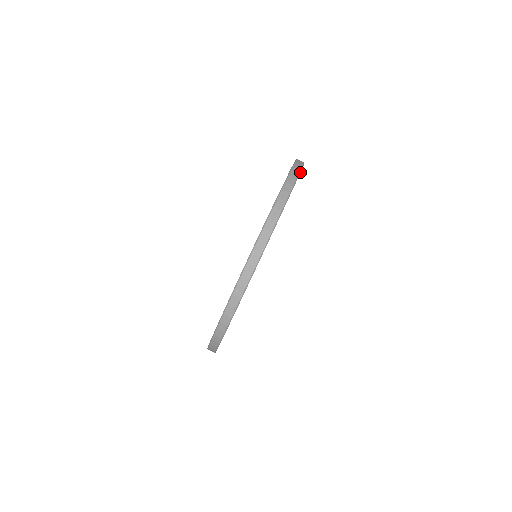
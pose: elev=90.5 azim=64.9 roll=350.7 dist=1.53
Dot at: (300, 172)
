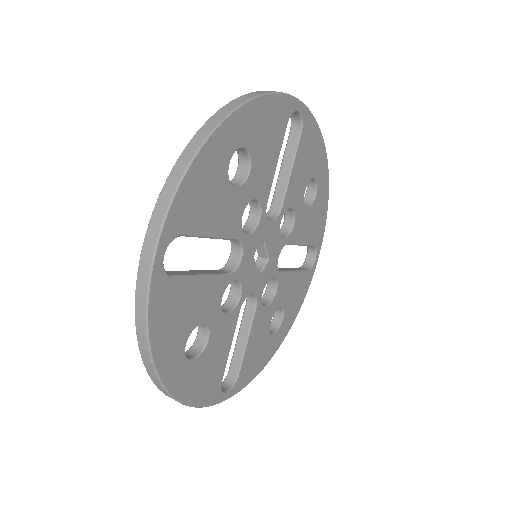
Dot at: (299, 101)
